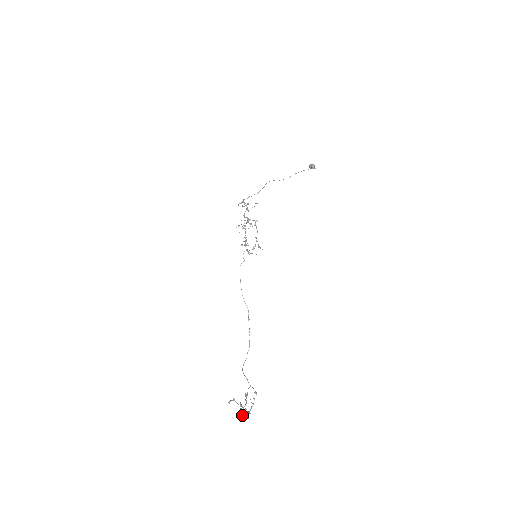
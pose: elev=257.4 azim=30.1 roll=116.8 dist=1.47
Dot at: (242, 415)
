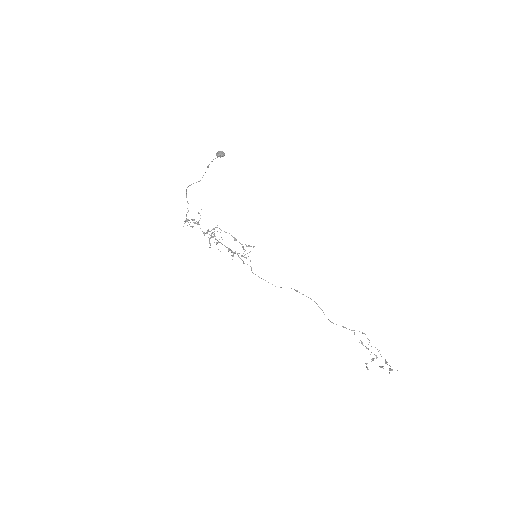
Dot at: (389, 373)
